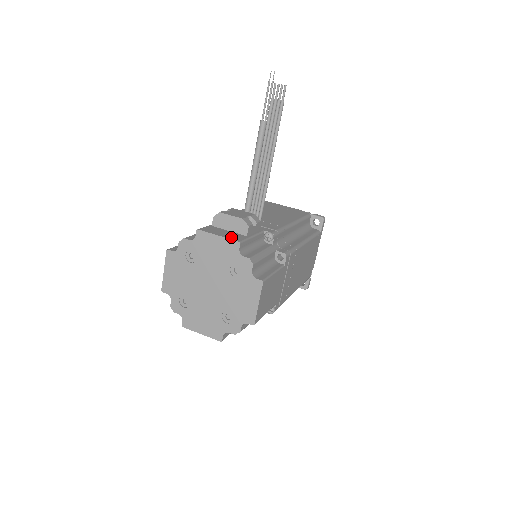
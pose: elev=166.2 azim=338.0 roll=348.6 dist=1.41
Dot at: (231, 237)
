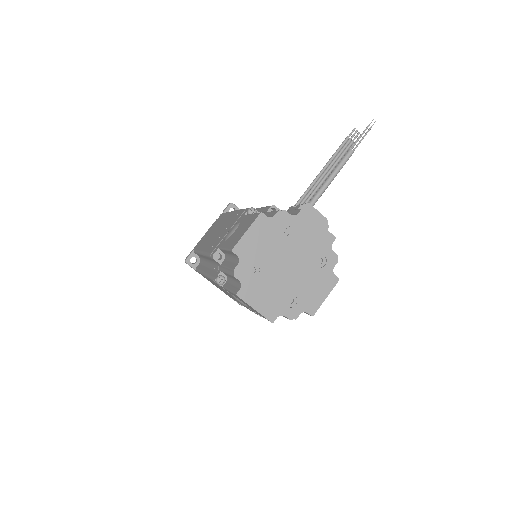
Dot at: (325, 230)
